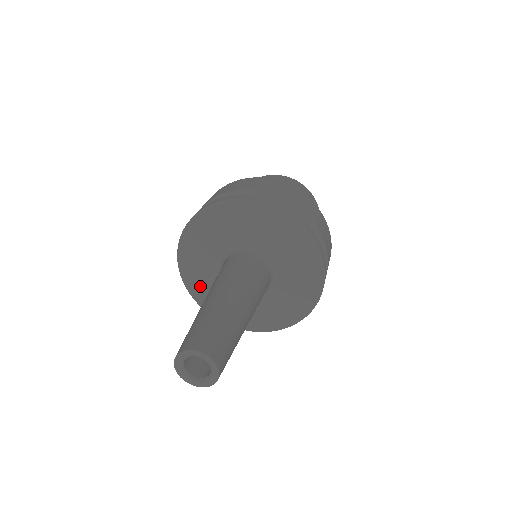
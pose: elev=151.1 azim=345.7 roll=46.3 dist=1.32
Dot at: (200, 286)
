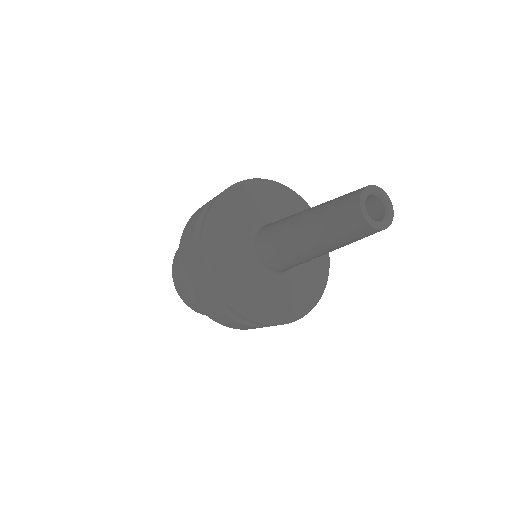
Dot at: (222, 254)
